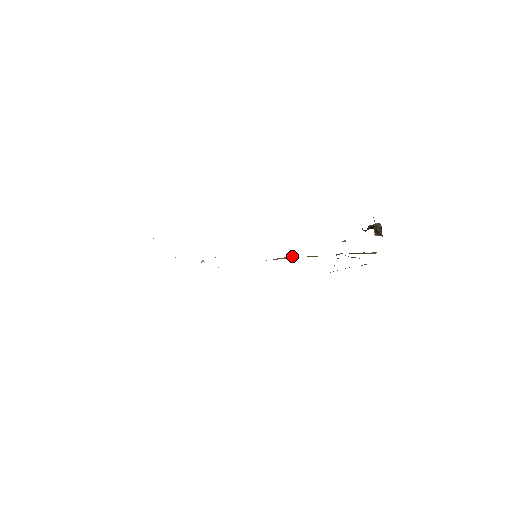
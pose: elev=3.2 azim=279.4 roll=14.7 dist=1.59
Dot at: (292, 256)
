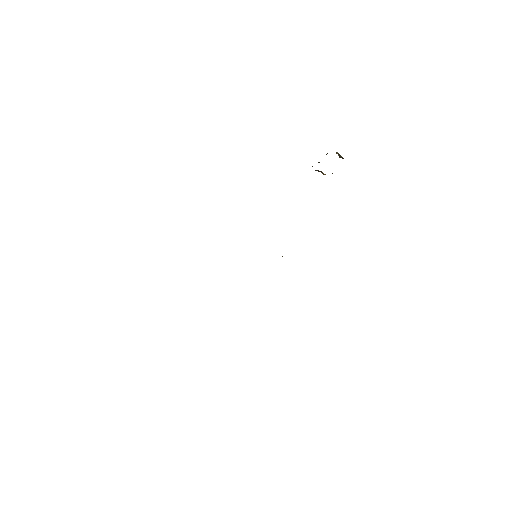
Dot at: occluded
